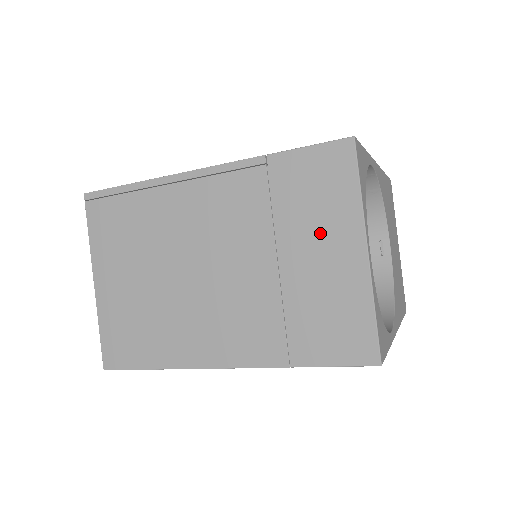
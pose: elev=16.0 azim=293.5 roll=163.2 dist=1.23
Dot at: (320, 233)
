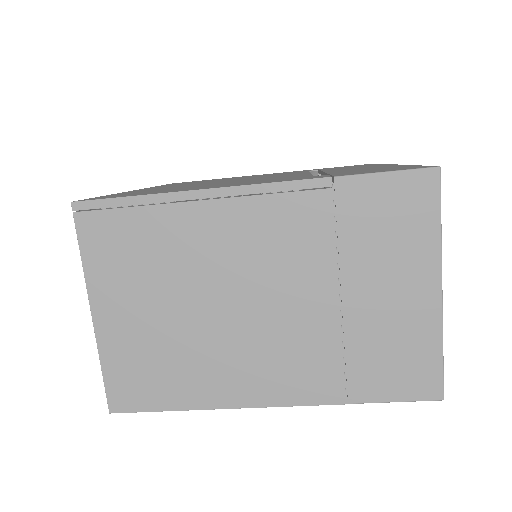
Dot at: (392, 269)
